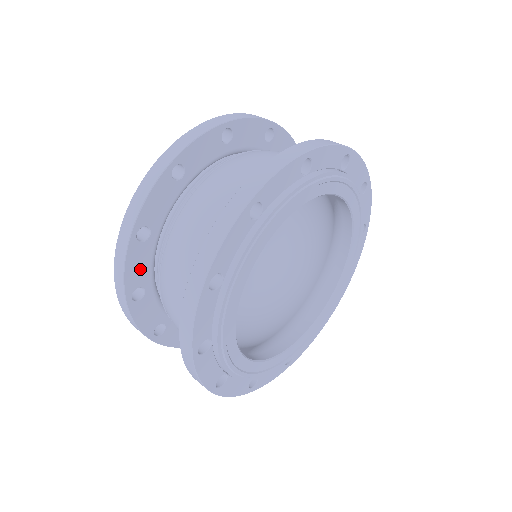
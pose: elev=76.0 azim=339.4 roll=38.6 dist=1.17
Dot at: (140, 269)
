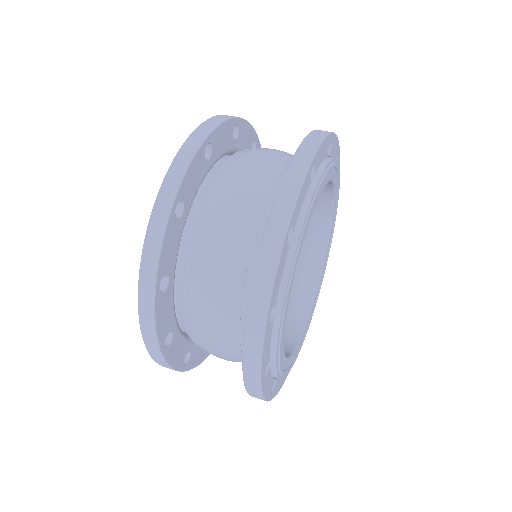
Dot at: (166, 317)
